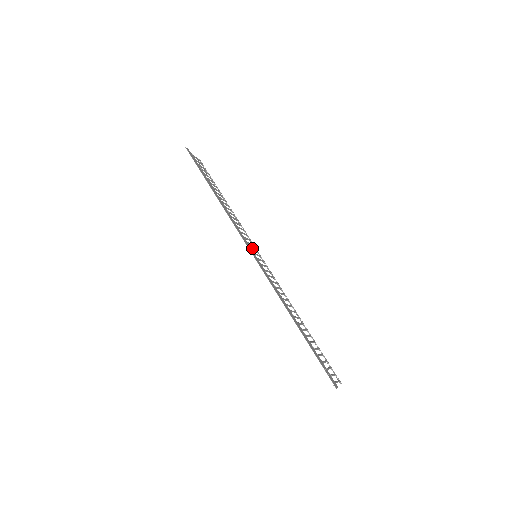
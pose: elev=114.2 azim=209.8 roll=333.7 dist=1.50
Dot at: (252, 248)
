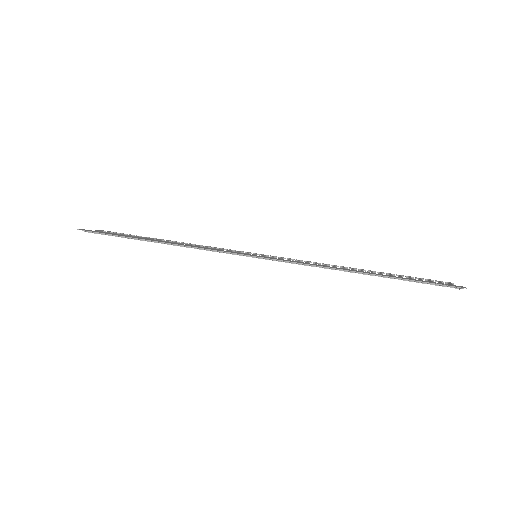
Dot at: (244, 253)
